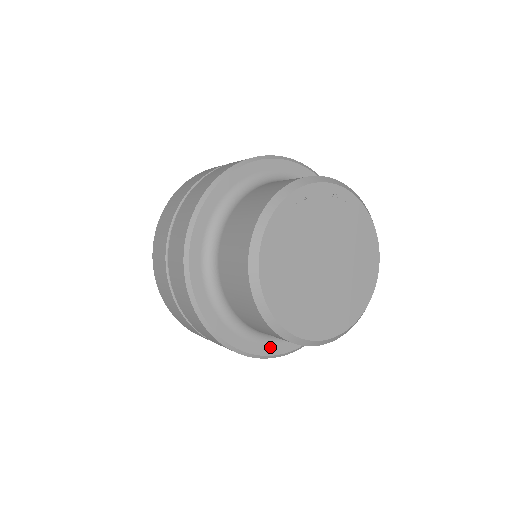
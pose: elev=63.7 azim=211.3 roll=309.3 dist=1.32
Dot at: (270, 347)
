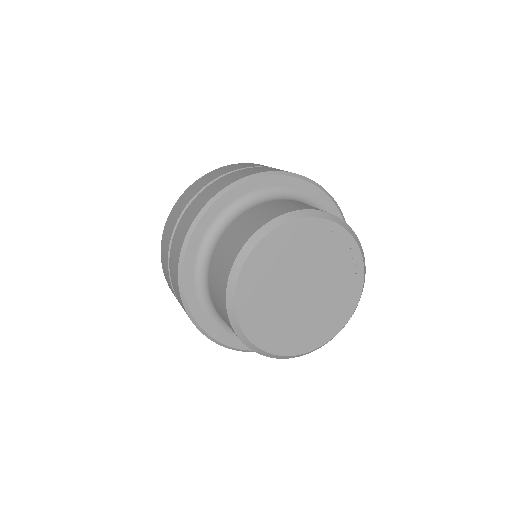
Dot at: (197, 306)
